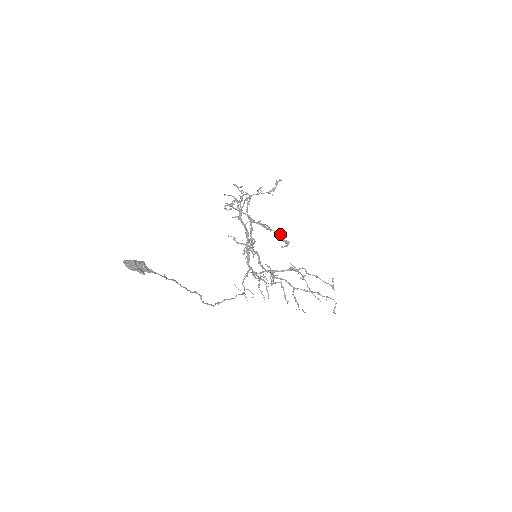
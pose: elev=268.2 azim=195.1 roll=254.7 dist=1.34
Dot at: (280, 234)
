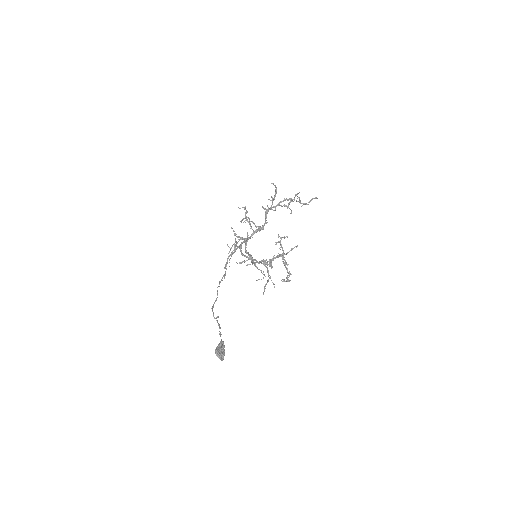
Dot at: occluded
